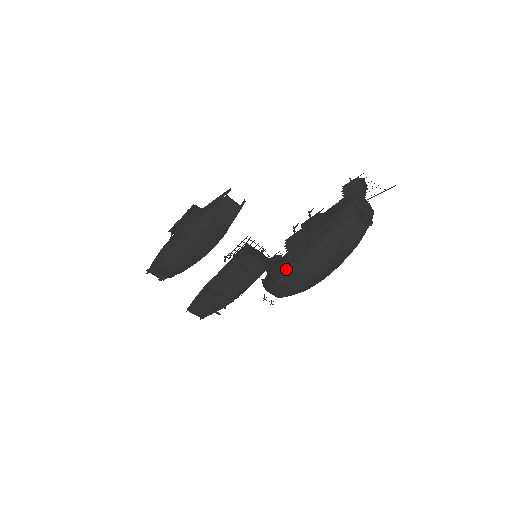
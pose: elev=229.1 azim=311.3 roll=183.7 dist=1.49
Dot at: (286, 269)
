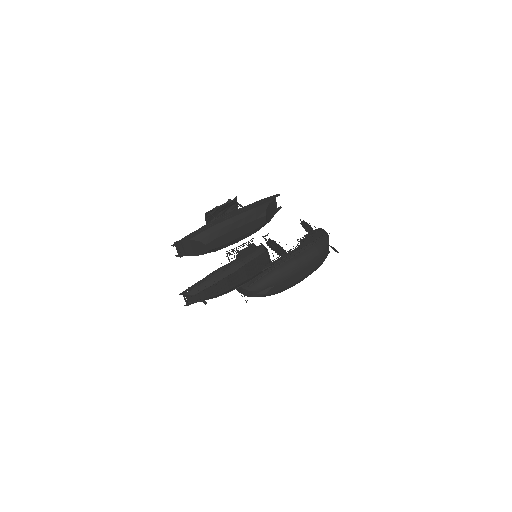
Dot at: (277, 272)
